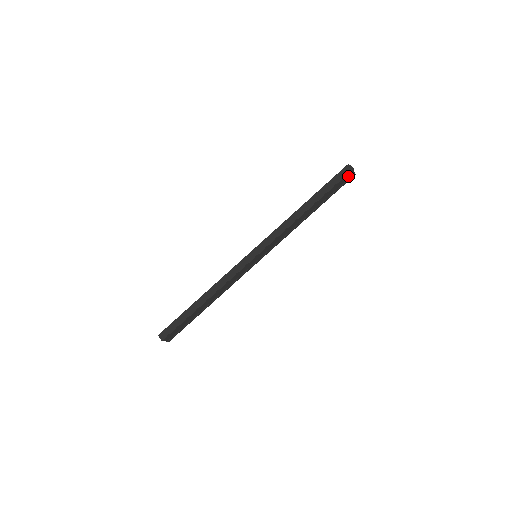
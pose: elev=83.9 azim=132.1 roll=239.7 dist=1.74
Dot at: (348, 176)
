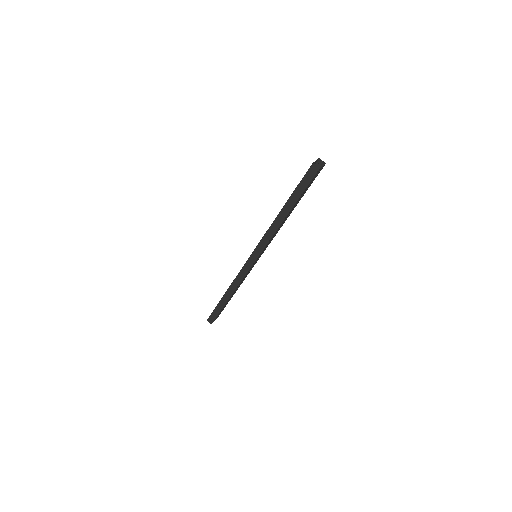
Dot at: occluded
